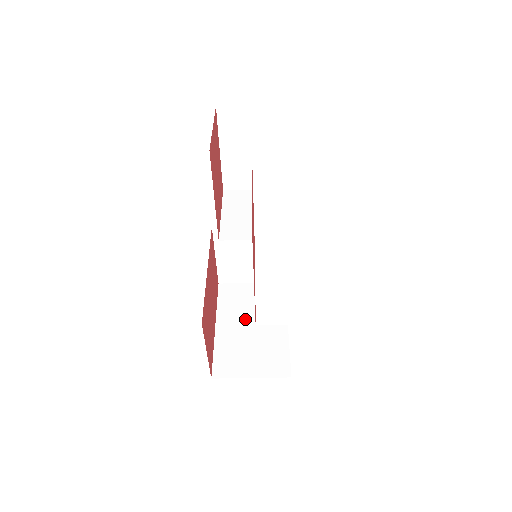
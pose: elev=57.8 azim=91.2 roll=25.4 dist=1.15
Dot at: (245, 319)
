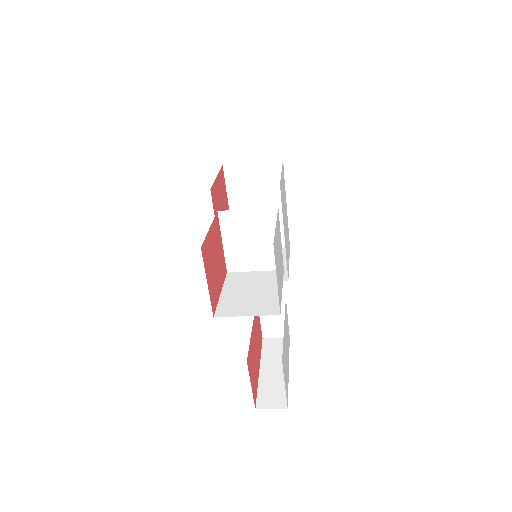
Dot at: (252, 202)
